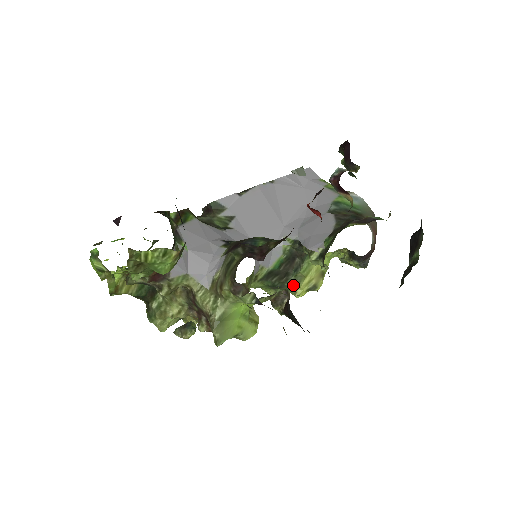
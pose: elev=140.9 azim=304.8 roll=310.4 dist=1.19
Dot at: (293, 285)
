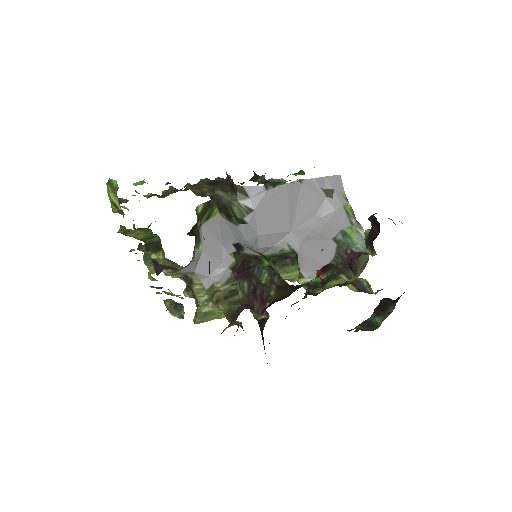
Dot at: occluded
